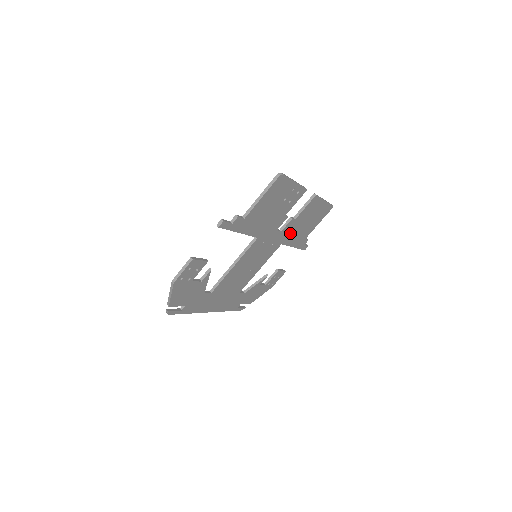
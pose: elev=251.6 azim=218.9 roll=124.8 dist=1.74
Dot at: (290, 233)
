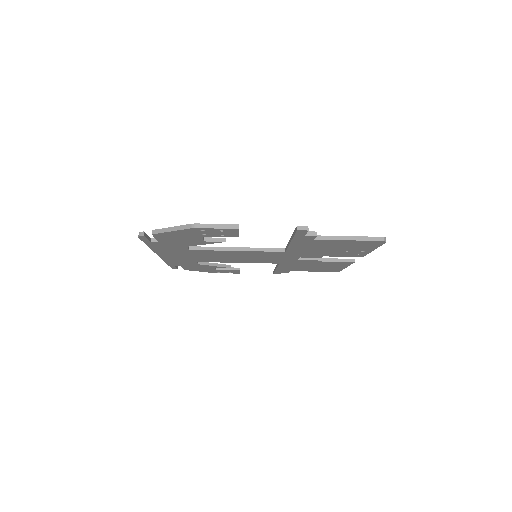
Dot at: (296, 263)
